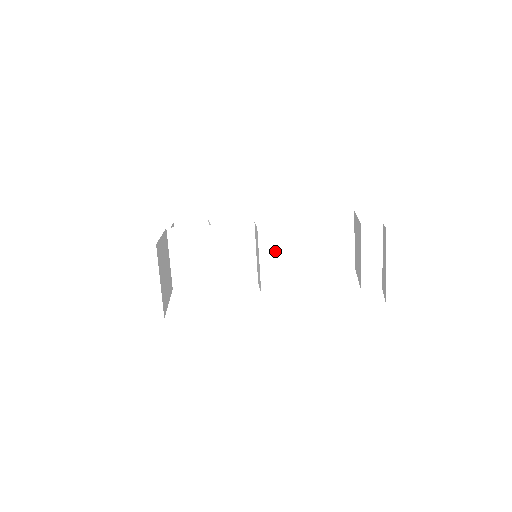
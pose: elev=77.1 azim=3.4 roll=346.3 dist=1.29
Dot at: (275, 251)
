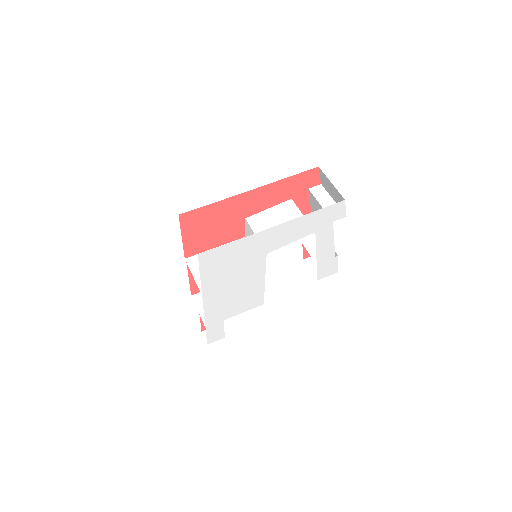
Dot at: (263, 226)
